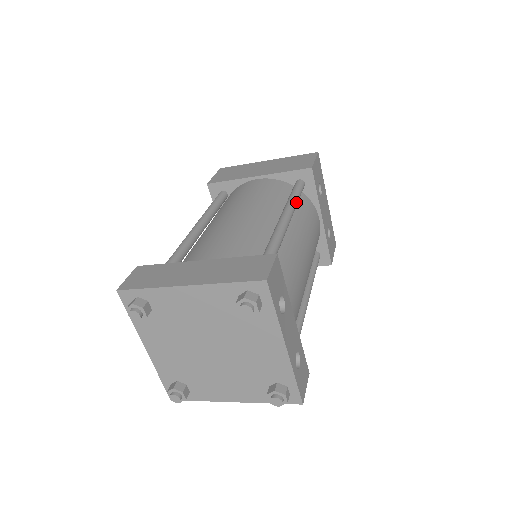
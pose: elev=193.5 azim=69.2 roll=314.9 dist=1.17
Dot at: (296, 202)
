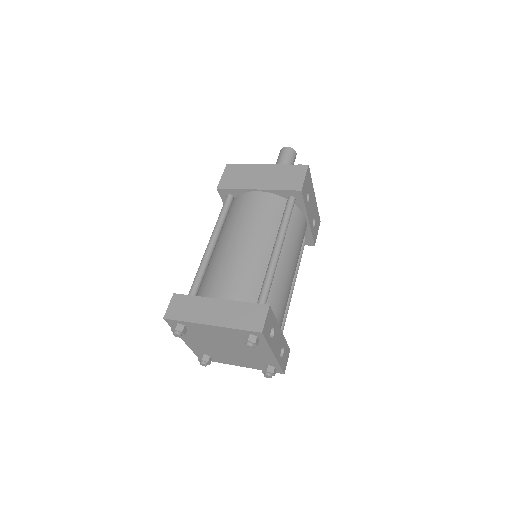
Dot at: (287, 227)
